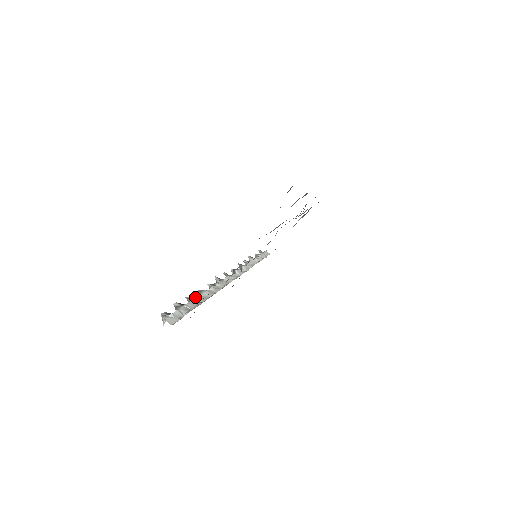
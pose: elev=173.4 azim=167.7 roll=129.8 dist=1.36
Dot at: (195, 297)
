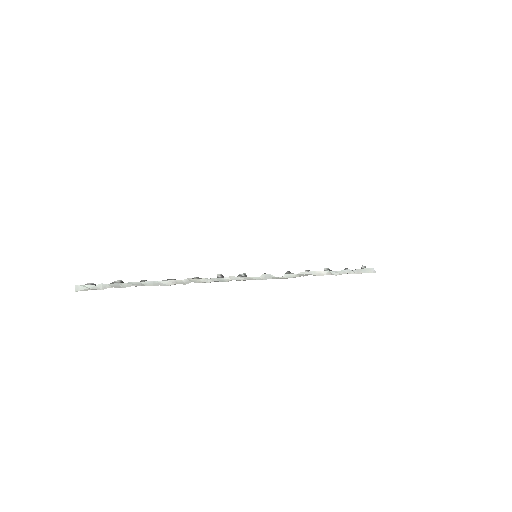
Dot at: (146, 281)
